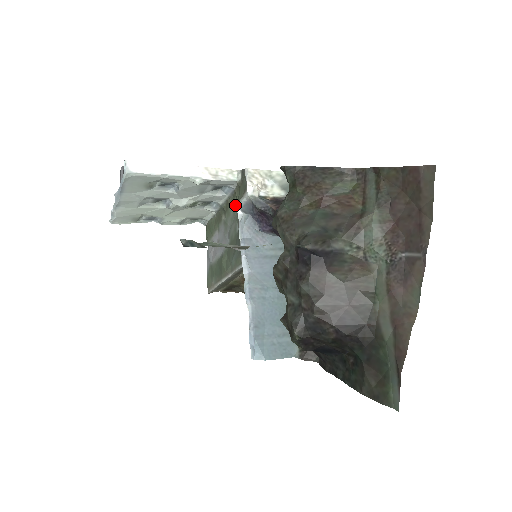
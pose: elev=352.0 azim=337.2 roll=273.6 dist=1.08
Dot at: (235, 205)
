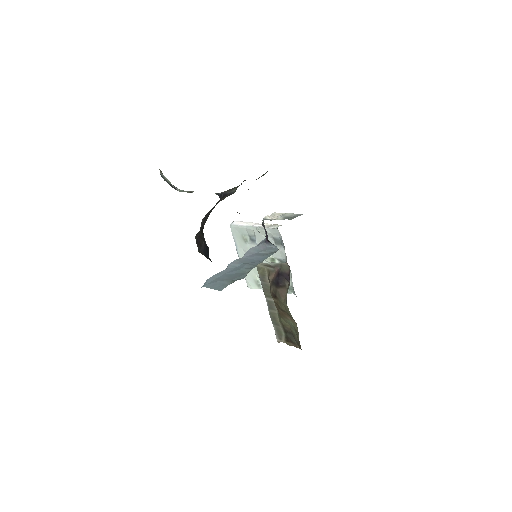
Dot at: occluded
